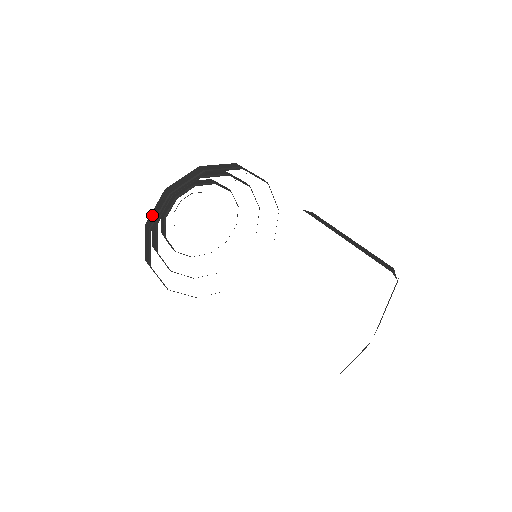
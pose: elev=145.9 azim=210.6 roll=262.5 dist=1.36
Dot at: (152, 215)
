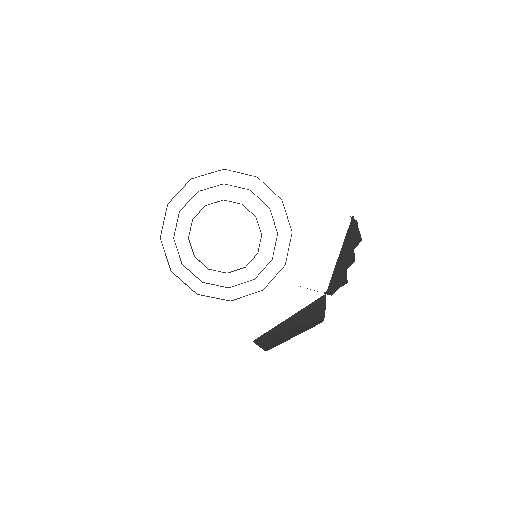
Dot at: occluded
